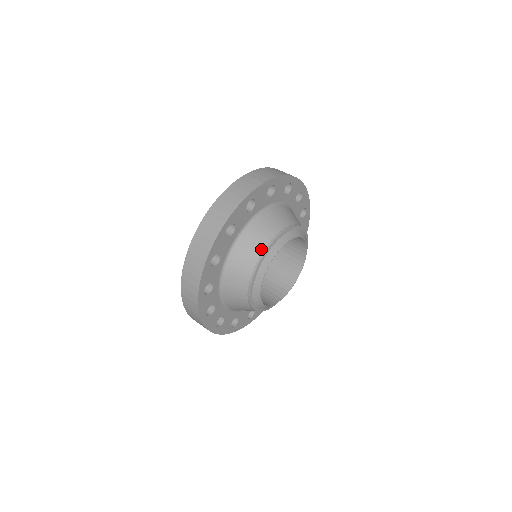
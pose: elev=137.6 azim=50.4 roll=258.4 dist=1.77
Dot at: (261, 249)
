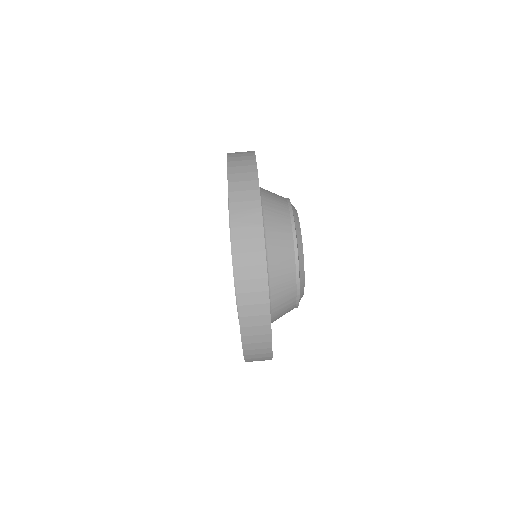
Dot at: occluded
